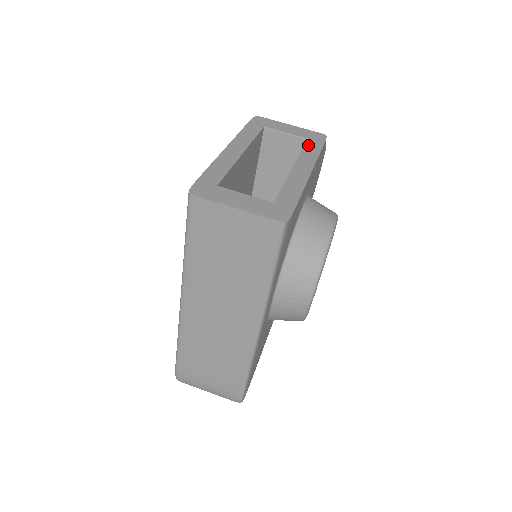
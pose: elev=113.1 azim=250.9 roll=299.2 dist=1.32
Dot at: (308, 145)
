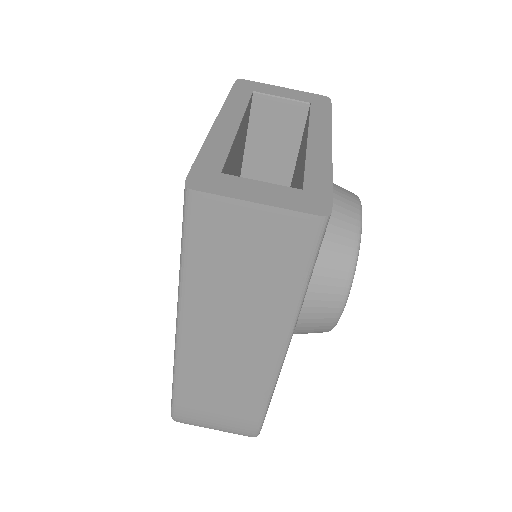
Dot at: (314, 111)
